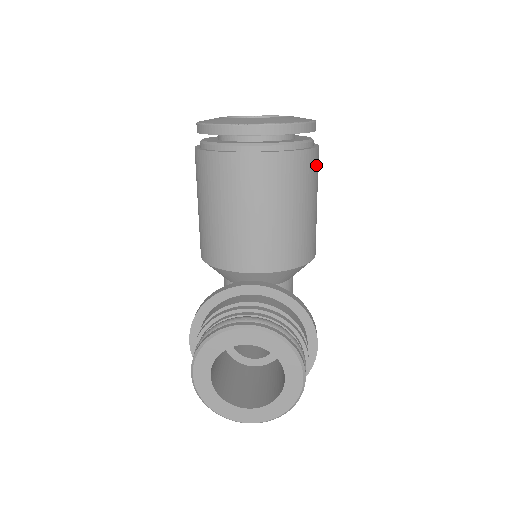
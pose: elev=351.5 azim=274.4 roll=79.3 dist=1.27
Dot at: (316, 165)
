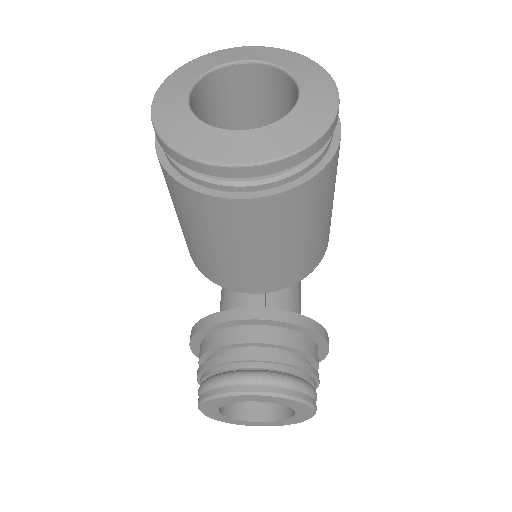
Dot at: (336, 165)
